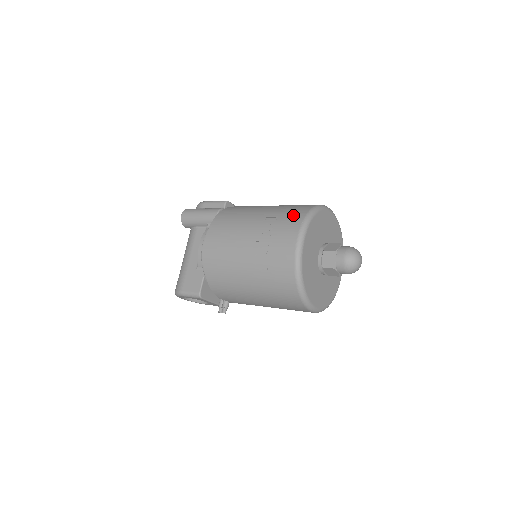
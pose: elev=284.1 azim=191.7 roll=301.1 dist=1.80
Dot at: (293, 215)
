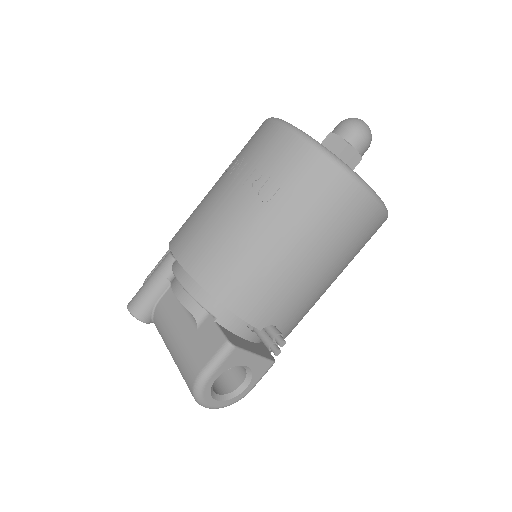
Dot at: (252, 136)
